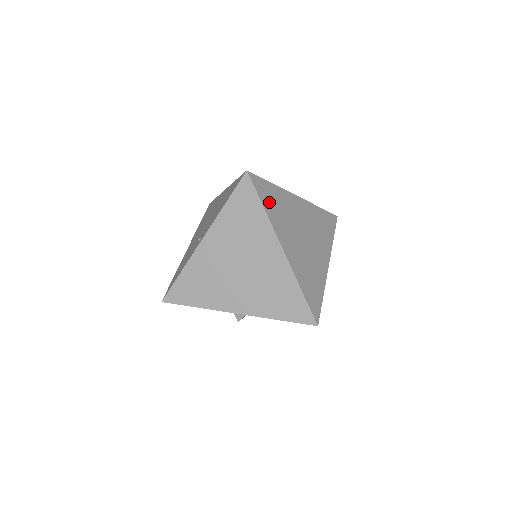
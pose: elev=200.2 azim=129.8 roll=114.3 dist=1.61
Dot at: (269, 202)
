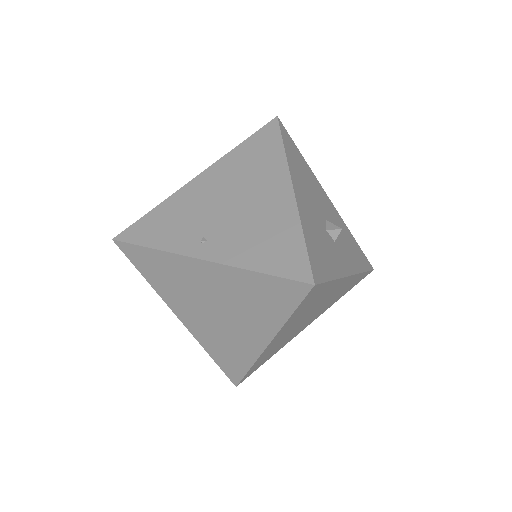
Dot at: (305, 305)
